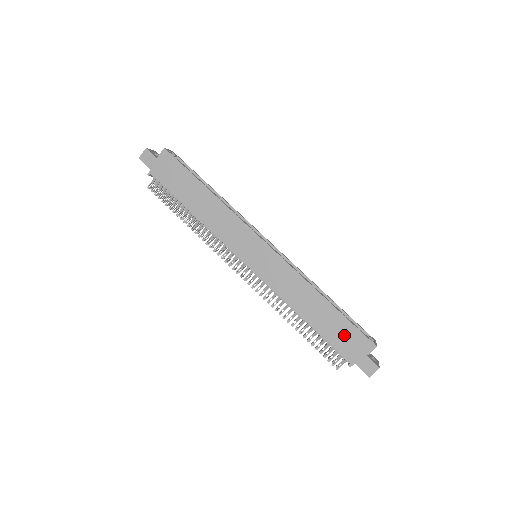
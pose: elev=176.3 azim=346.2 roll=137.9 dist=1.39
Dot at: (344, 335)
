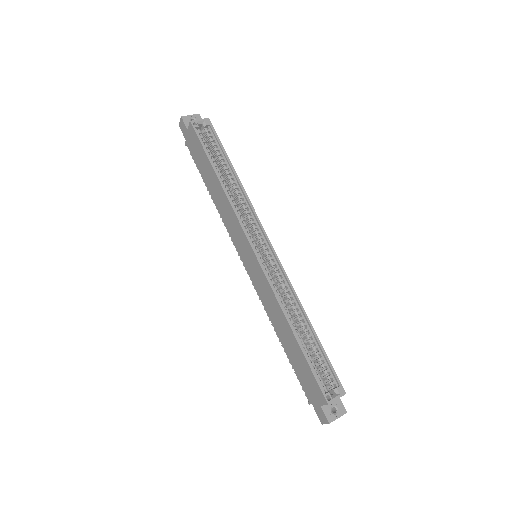
Dot at: (305, 374)
